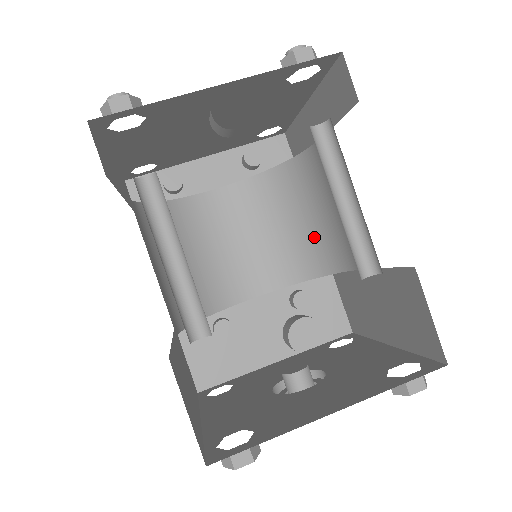
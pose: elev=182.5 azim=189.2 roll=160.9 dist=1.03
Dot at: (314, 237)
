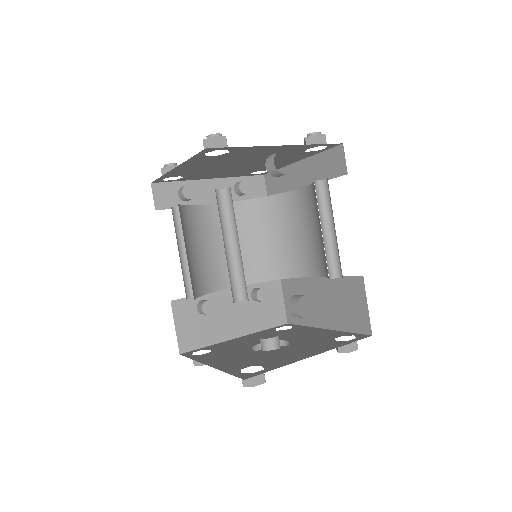
Dot at: (280, 251)
